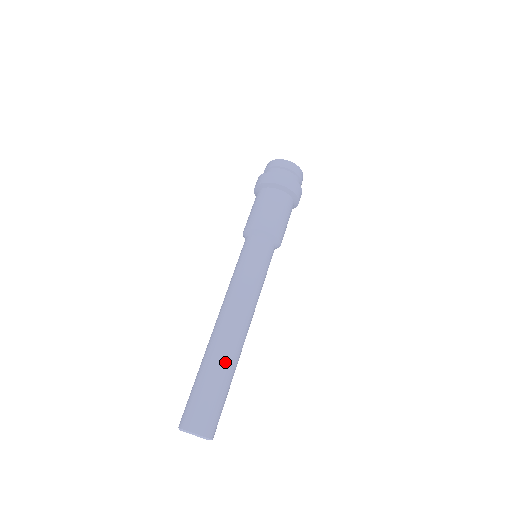
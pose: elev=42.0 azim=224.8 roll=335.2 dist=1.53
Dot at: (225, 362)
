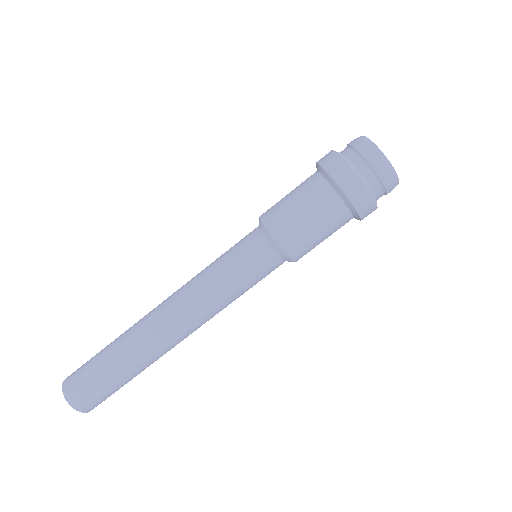
Dot at: (139, 361)
